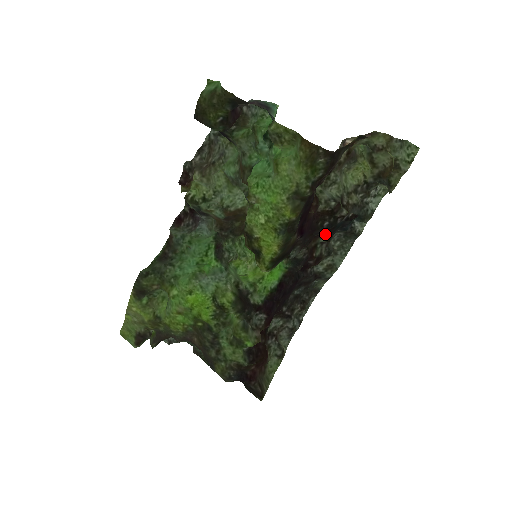
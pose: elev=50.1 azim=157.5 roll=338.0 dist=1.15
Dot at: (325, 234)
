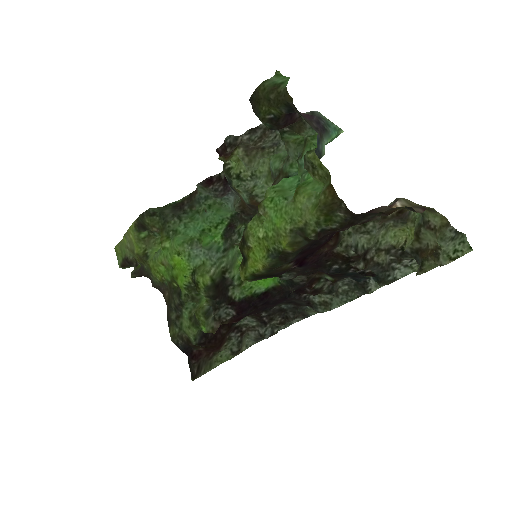
Dot at: (331, 275)
